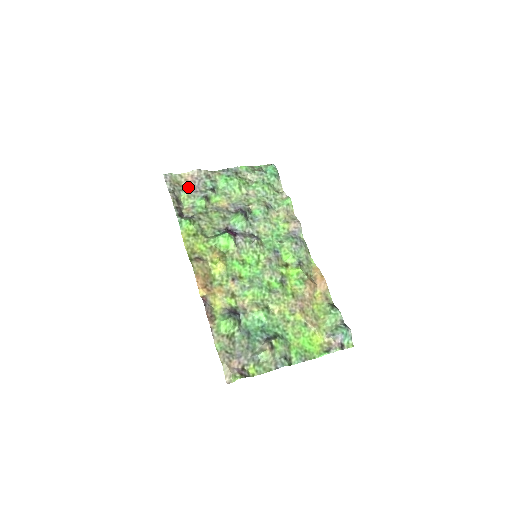
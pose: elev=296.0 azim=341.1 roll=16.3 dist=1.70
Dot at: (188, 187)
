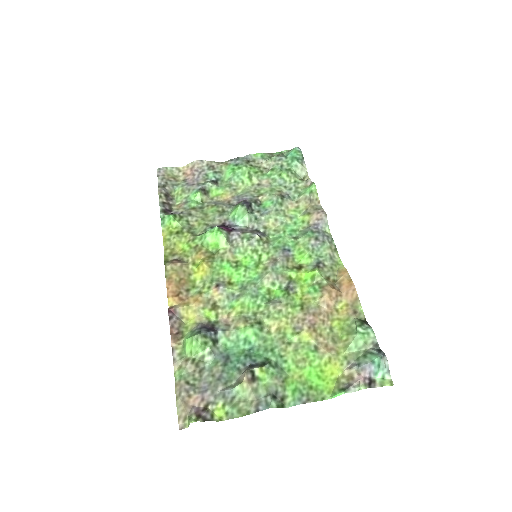
Dot at: (185, 181)
